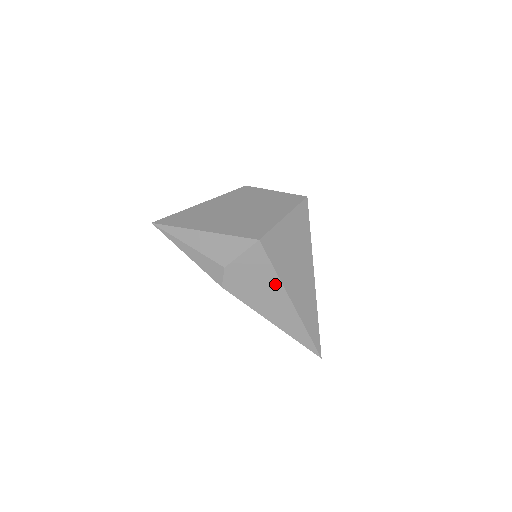
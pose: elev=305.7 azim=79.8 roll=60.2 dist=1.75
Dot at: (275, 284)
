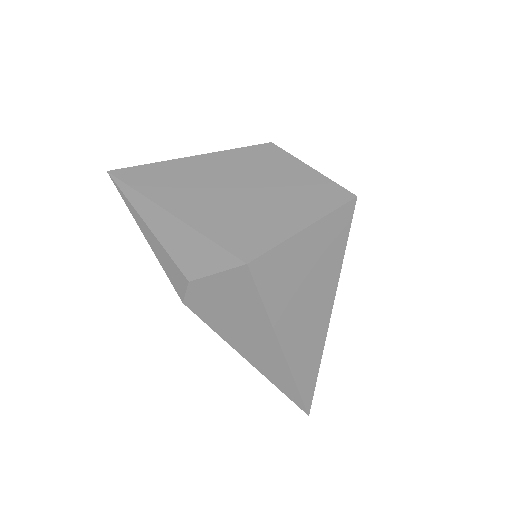
Dot at: (262, 323)
